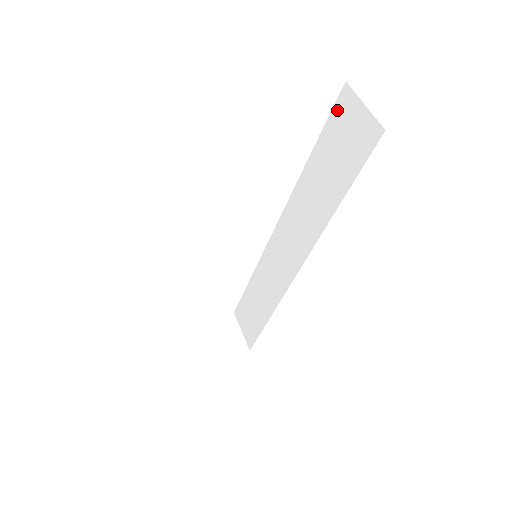
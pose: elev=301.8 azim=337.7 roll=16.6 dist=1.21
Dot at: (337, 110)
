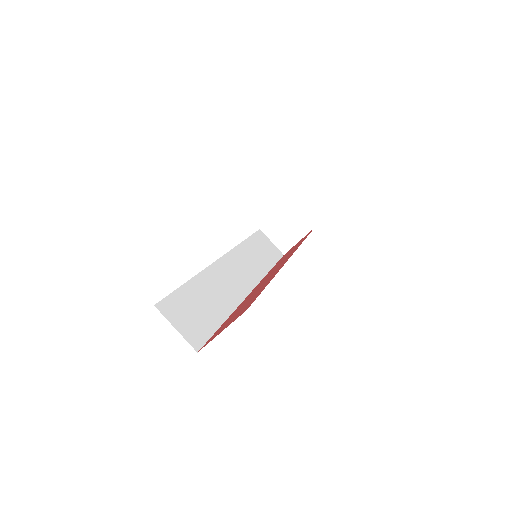
Dot at: occluded
